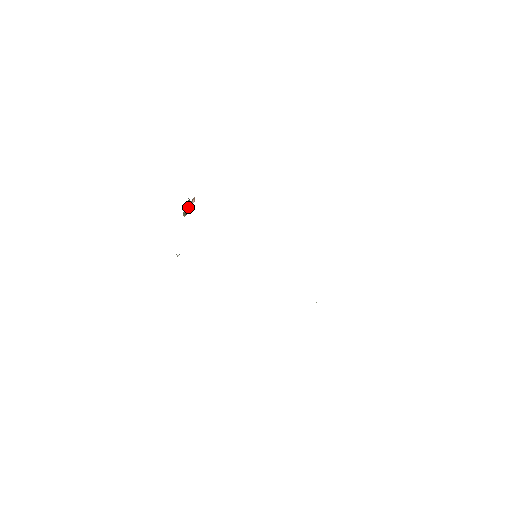
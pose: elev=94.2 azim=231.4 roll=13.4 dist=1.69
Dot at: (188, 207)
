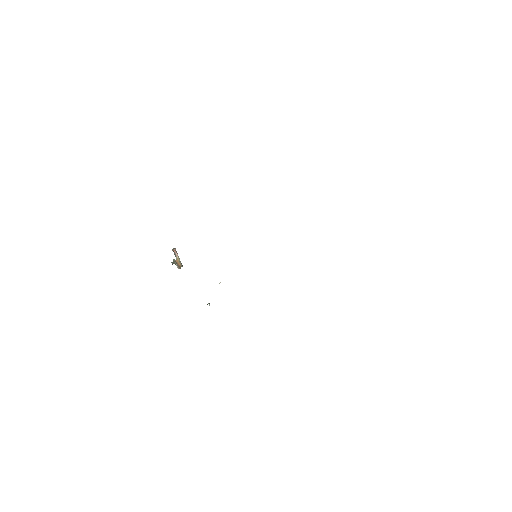
Dot at: (177, 261)
